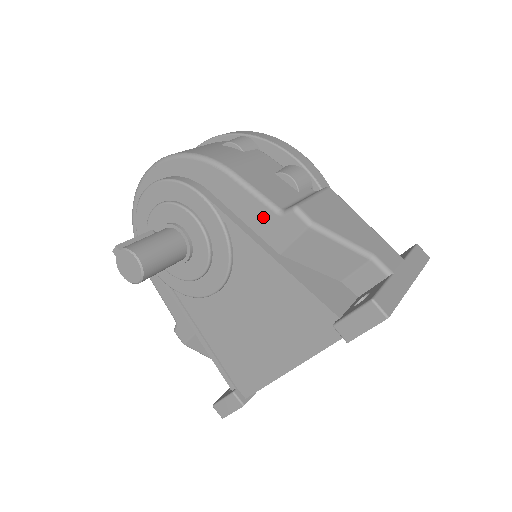
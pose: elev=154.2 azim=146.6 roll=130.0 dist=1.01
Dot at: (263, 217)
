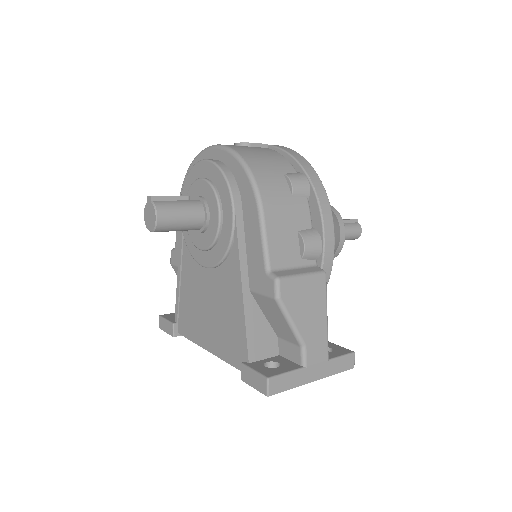
Dot at: (257, 261)
